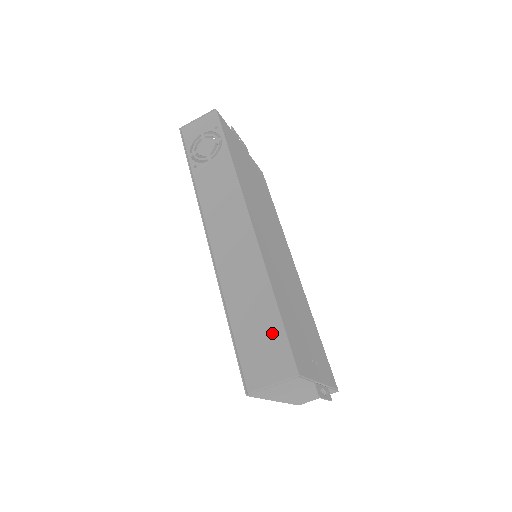
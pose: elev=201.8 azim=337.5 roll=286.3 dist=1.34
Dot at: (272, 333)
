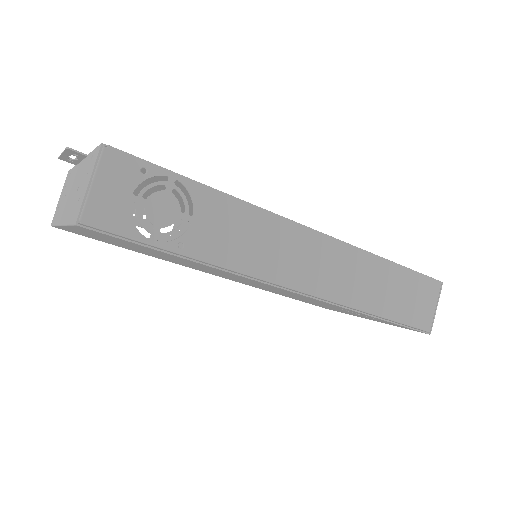
Dot at: (410, 283)
